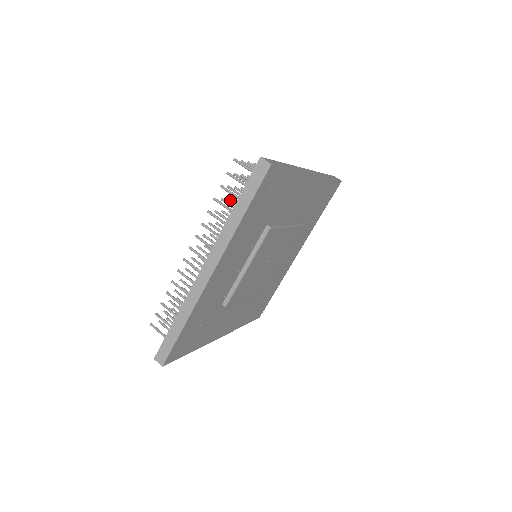
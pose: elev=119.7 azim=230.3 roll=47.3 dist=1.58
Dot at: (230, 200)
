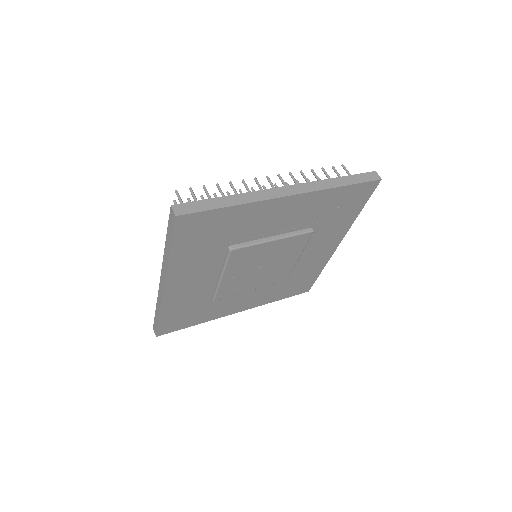
Dot at: occluded
